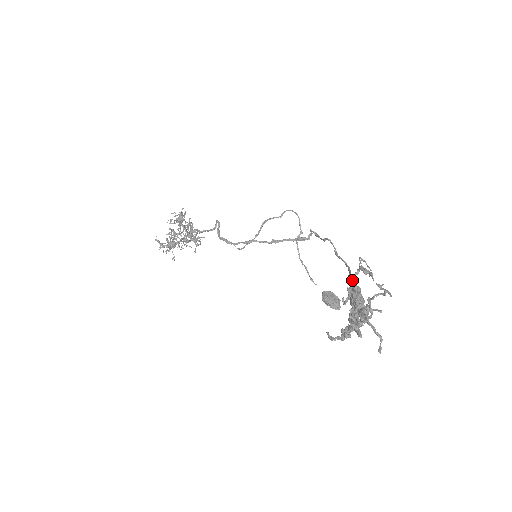
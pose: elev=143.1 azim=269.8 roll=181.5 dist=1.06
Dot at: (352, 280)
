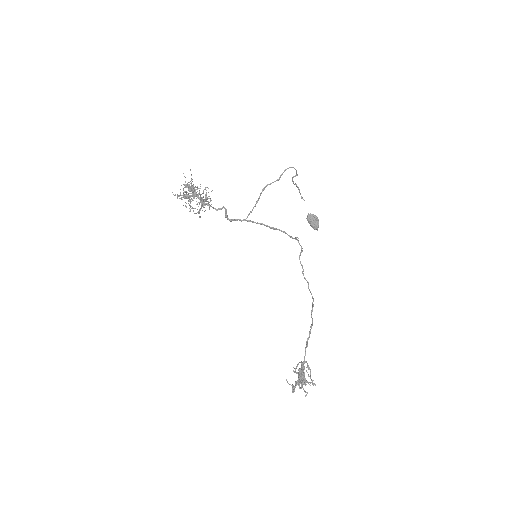
Dot at: (302, 366)
